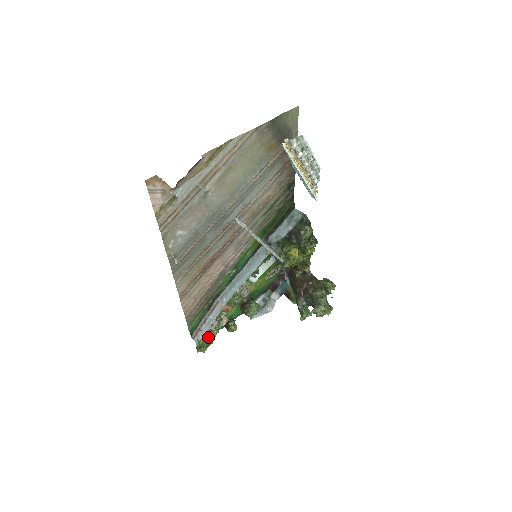
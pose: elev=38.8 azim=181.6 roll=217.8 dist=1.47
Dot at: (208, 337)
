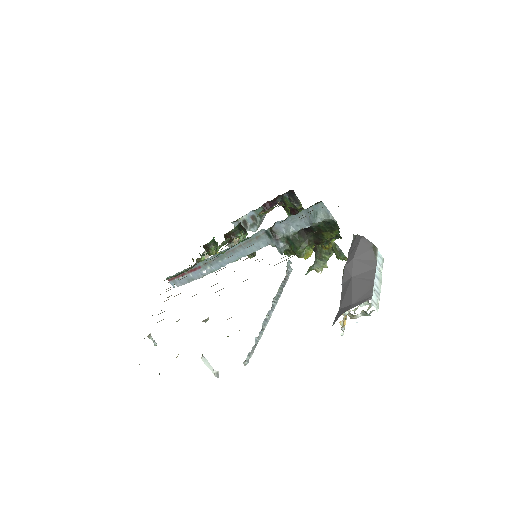
Dot at: occluded
